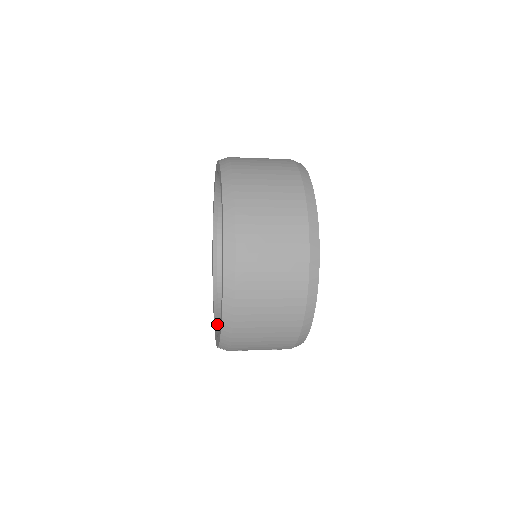
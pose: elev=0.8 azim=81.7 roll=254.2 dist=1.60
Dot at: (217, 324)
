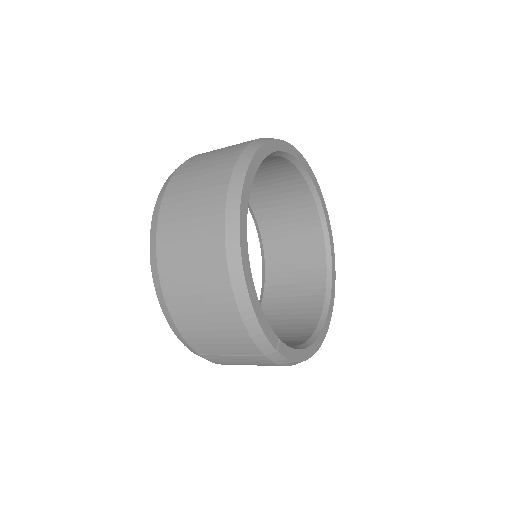
Dot at: occluded
